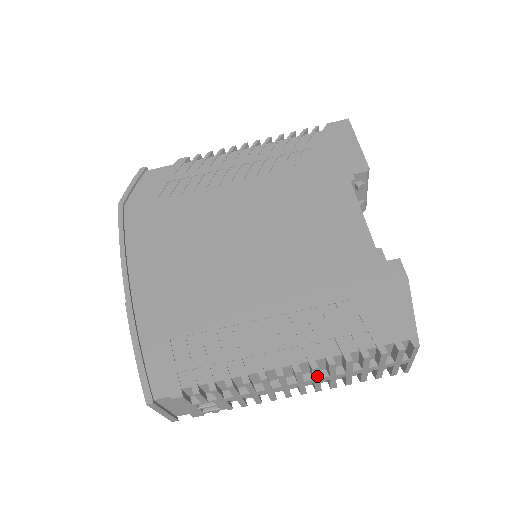
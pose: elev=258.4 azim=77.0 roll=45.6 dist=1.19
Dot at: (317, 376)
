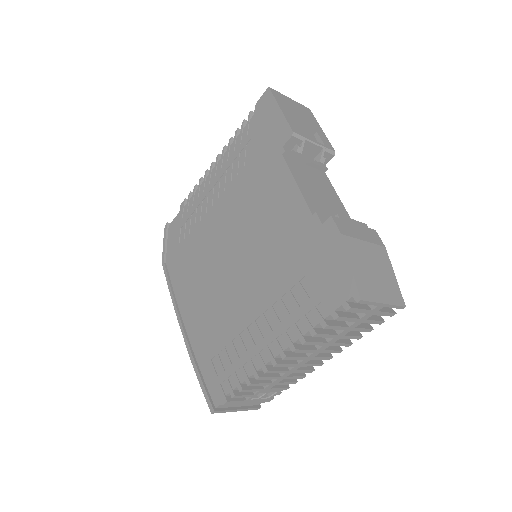
Dot at: (310, 351)
